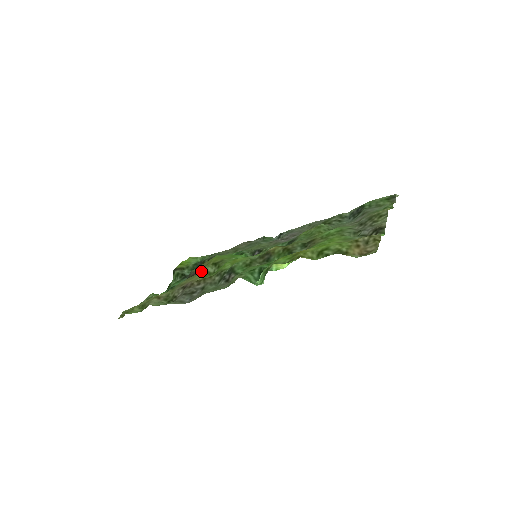
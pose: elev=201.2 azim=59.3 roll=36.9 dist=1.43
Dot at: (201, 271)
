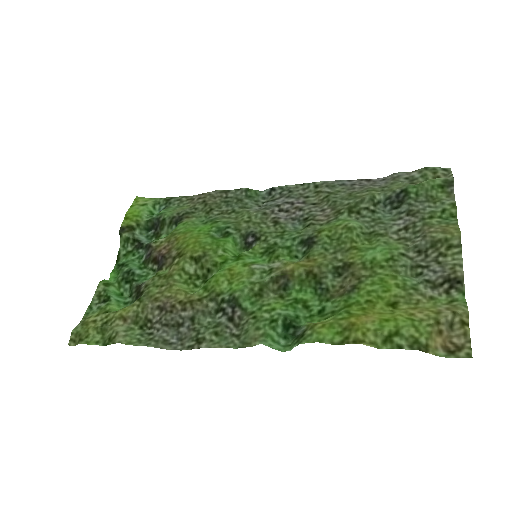
Dot at: (176, 271)
